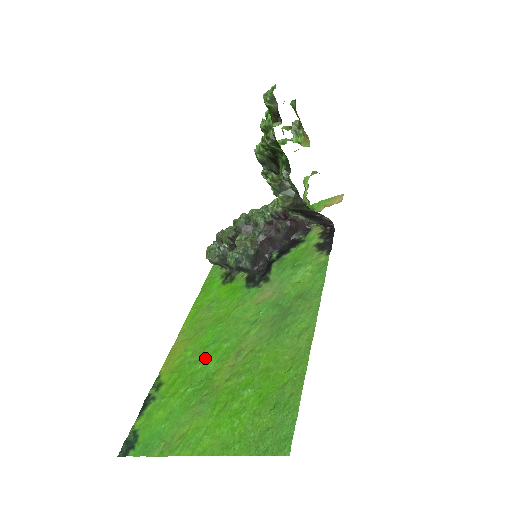
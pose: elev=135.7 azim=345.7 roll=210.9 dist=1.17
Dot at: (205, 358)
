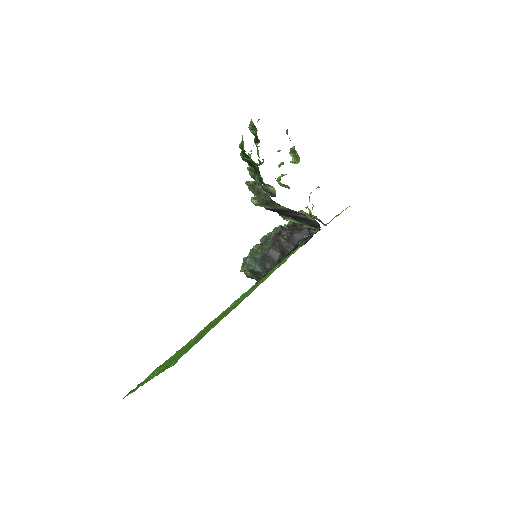
Dot at: occluded
